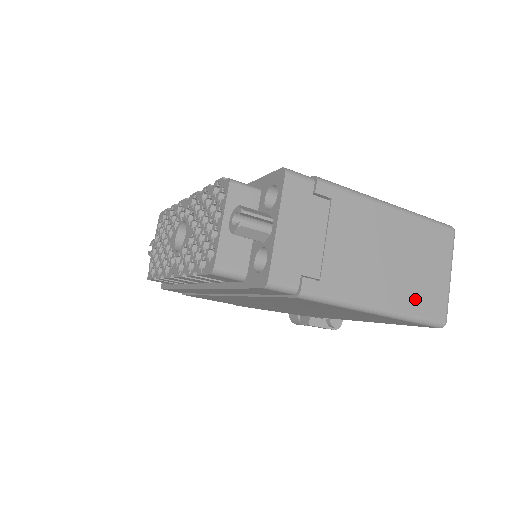
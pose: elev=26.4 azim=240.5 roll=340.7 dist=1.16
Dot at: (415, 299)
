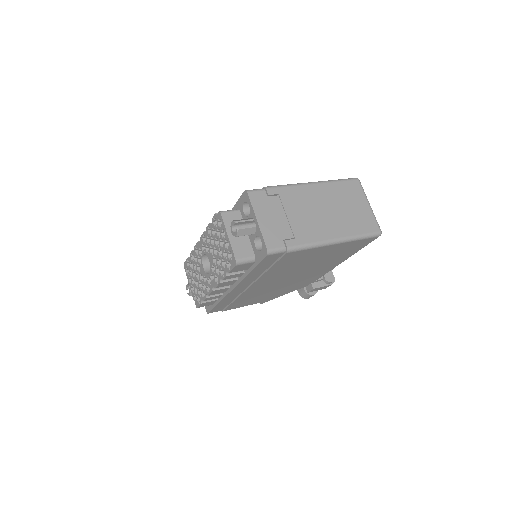
Dot at: (355, 226)
